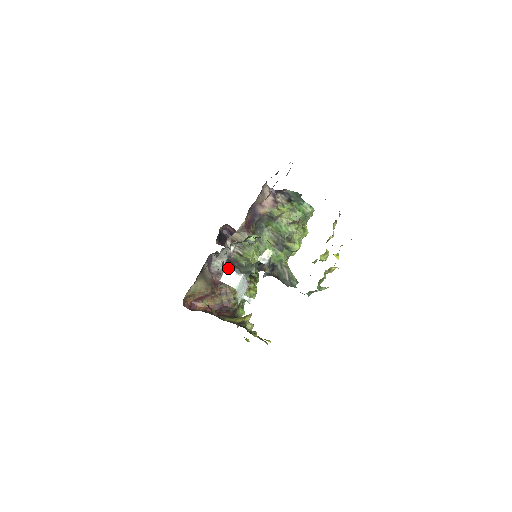
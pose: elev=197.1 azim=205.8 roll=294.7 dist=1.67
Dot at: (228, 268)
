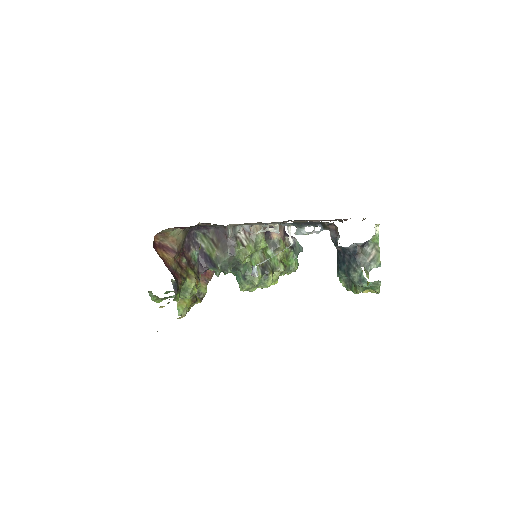
Dot at: occluded
